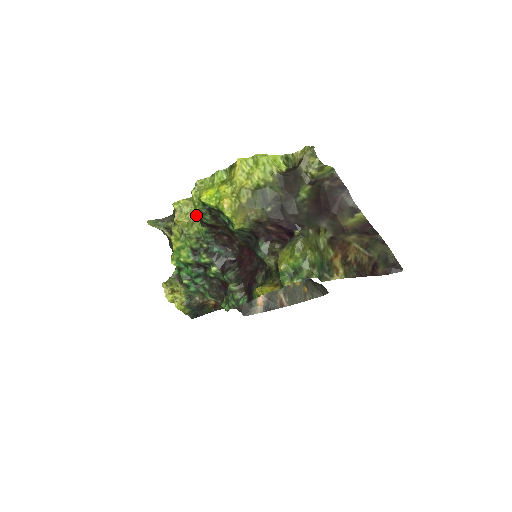
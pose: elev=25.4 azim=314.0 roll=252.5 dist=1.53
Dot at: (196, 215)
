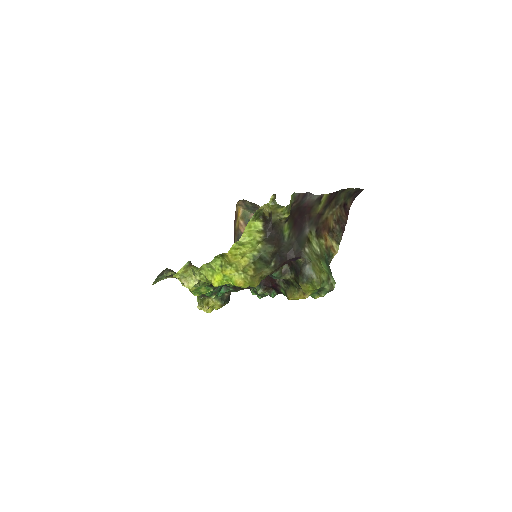
Dot at: (207, 283)
